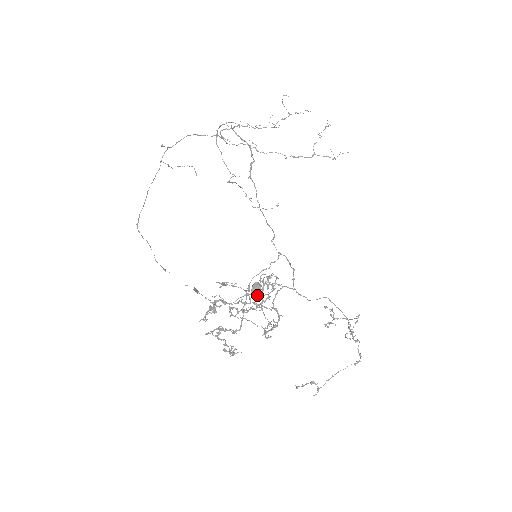
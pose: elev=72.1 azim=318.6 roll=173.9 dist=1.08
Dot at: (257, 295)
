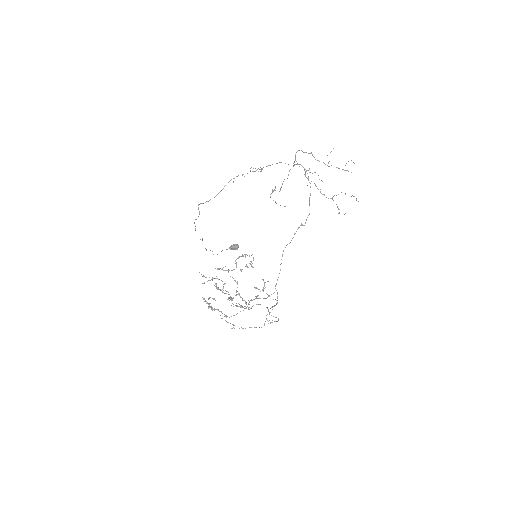
Dot at: (231, 249)
